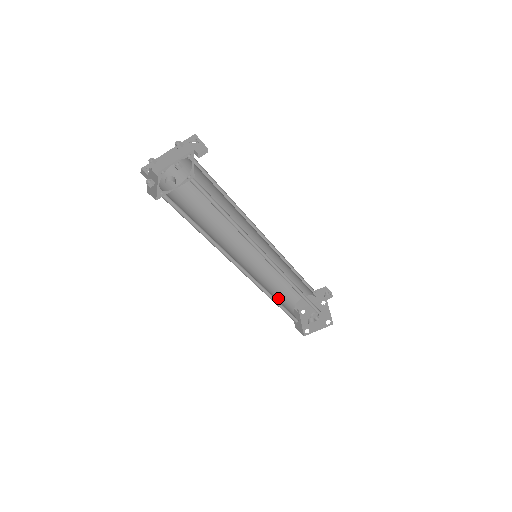
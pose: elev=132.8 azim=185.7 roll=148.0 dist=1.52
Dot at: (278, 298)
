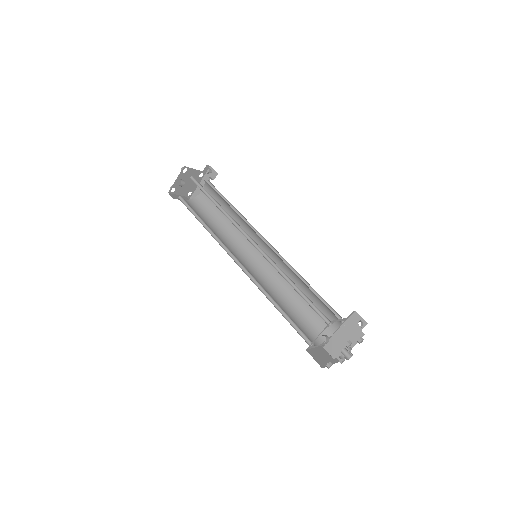
Dot at: (292, 318)
